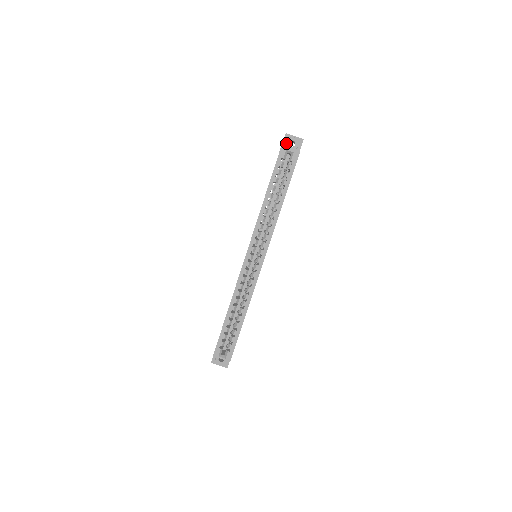
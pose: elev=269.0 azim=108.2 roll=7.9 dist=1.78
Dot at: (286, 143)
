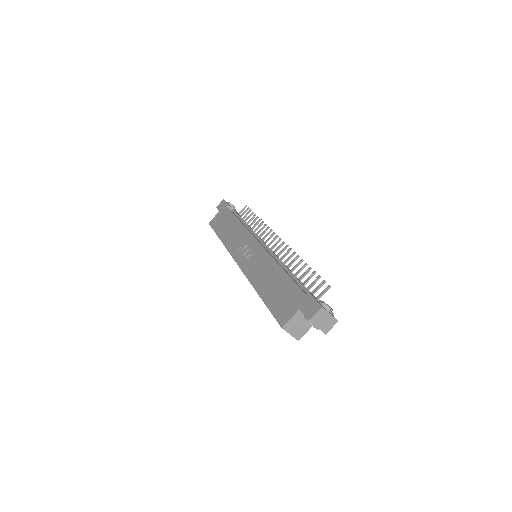
Dot at: (305, 317)
